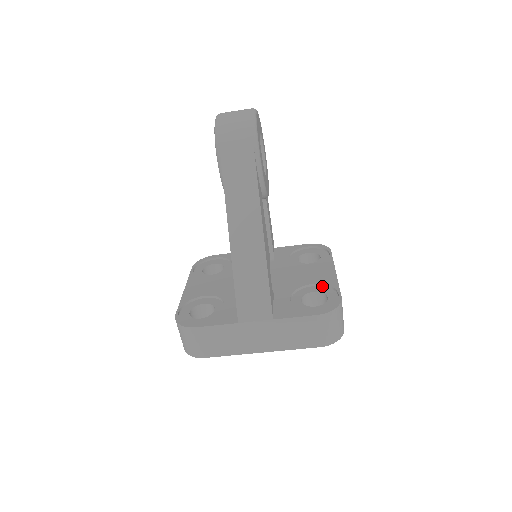
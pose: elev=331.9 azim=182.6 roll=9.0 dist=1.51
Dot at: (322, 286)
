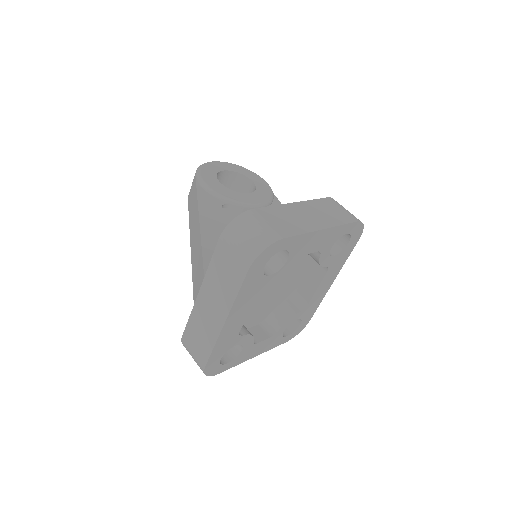
Dot at: occluded
